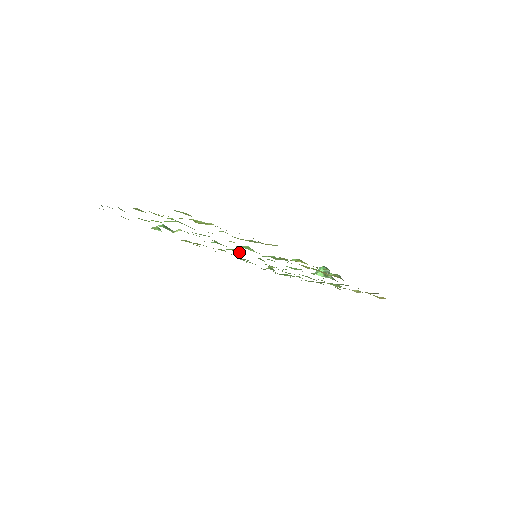
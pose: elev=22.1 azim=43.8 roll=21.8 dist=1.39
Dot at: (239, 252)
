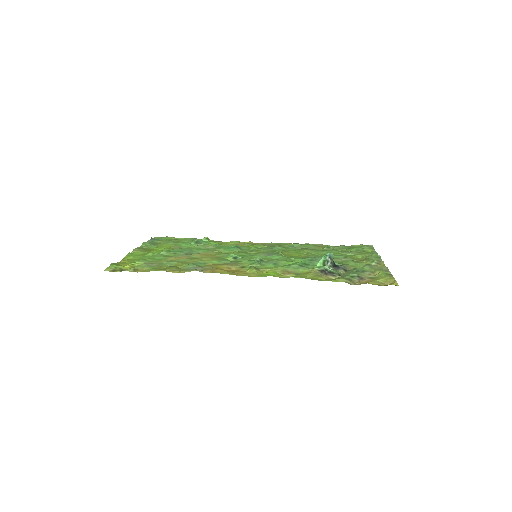
Dot at: (253, 251)
